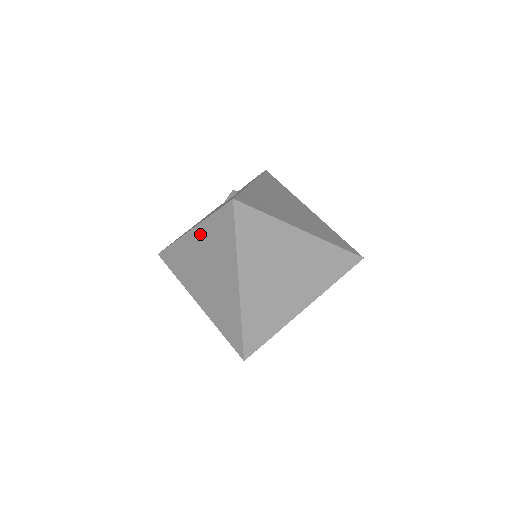
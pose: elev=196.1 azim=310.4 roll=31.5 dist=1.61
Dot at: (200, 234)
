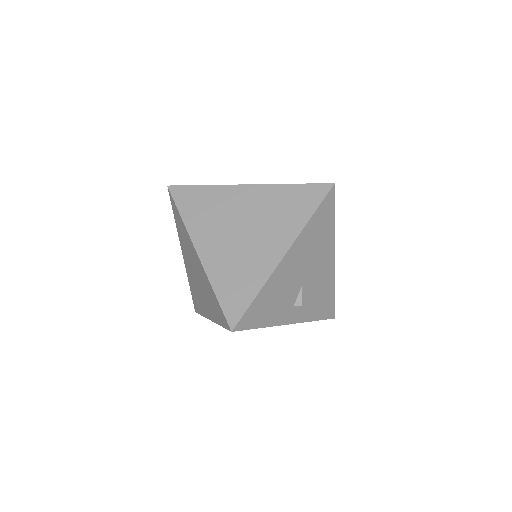
Dot at: (182, 247)
